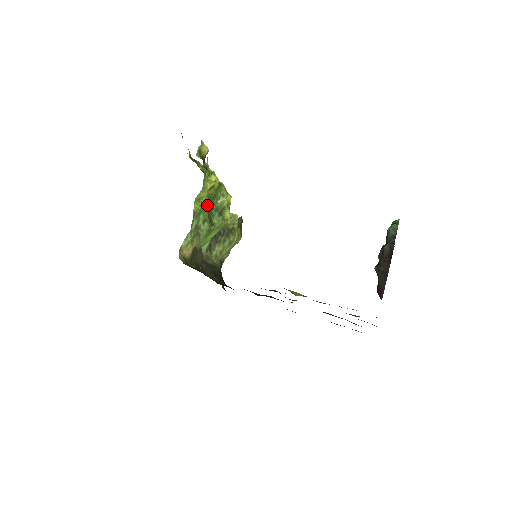
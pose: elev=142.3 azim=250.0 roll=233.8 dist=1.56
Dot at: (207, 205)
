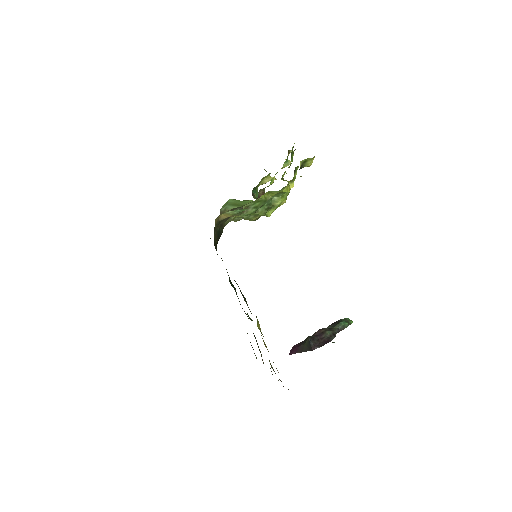
Dot at: occluded
